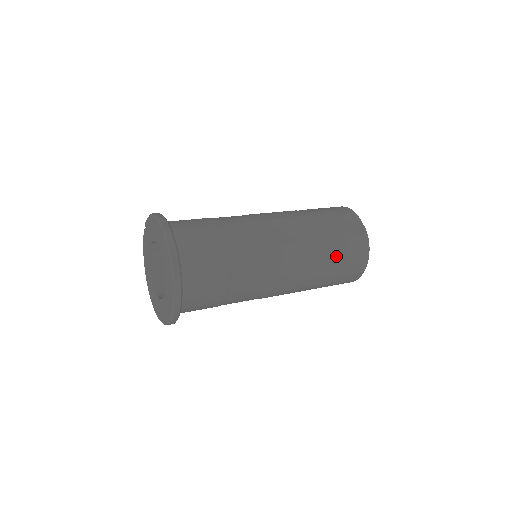
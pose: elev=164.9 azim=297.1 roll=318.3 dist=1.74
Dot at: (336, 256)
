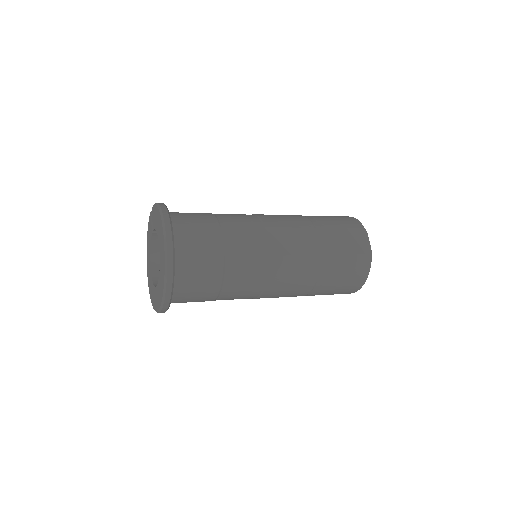
Dot at: (334, 273)
